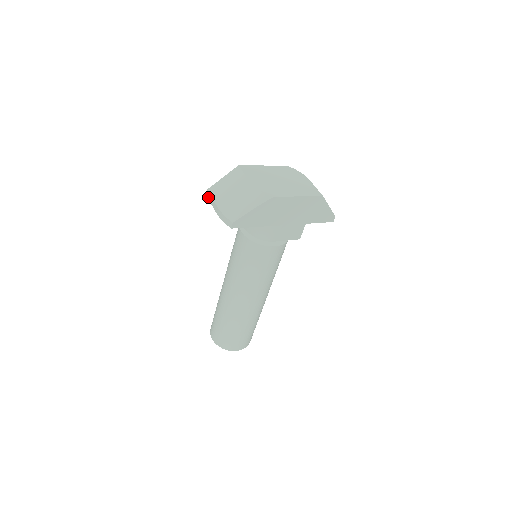
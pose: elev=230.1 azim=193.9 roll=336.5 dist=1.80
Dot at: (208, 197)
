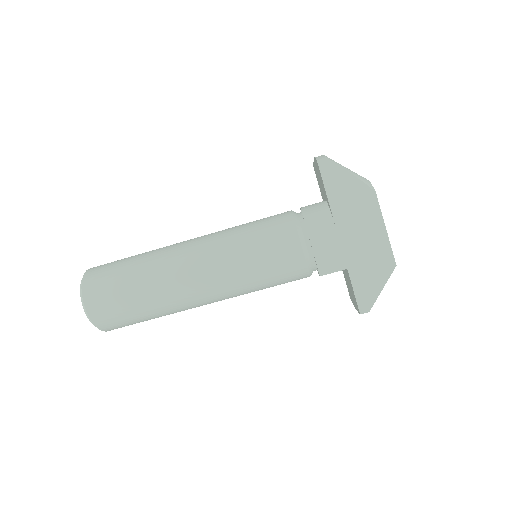
Dot at: occluded
